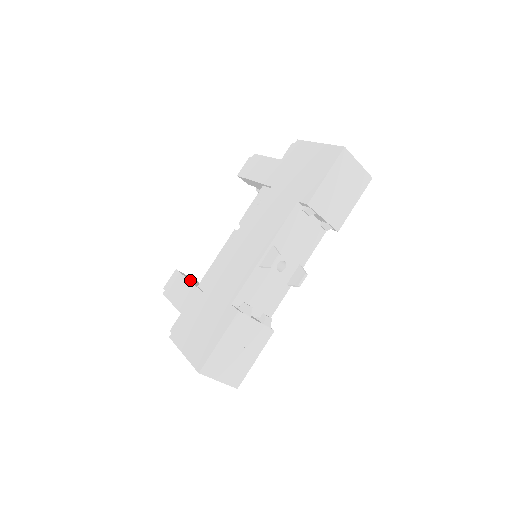
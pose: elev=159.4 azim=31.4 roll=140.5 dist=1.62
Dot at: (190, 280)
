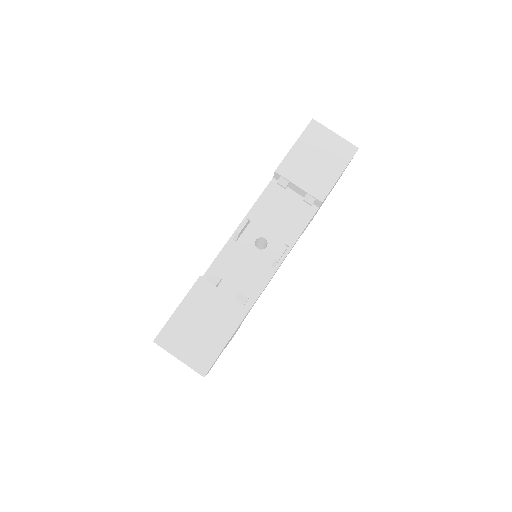
Dot at: occluded
